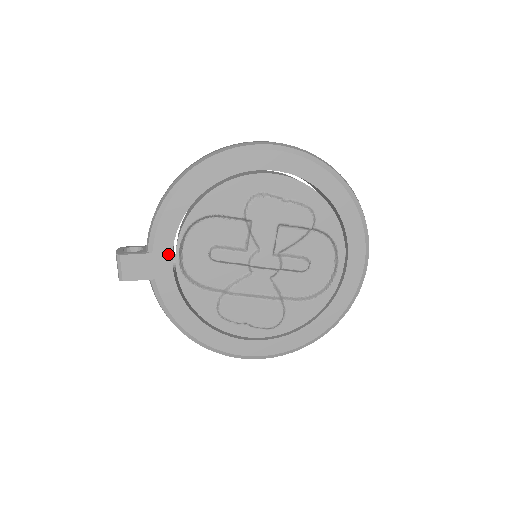
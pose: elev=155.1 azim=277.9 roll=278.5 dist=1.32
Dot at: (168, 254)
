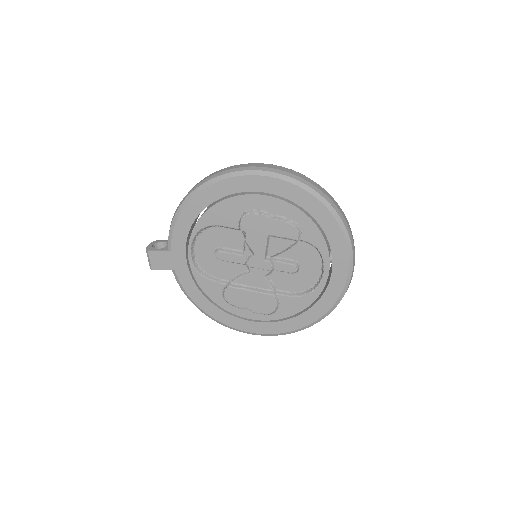
Dot at: (183, 253)
